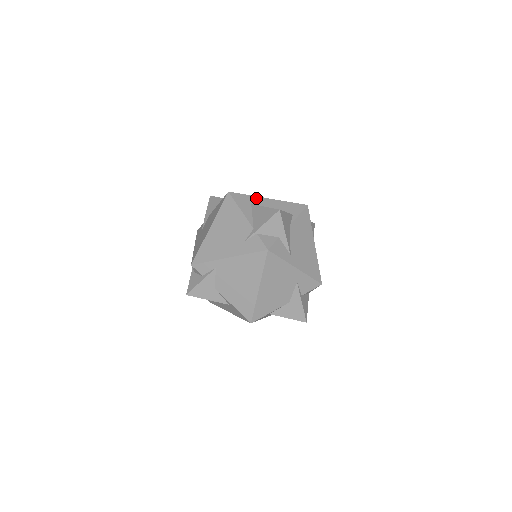
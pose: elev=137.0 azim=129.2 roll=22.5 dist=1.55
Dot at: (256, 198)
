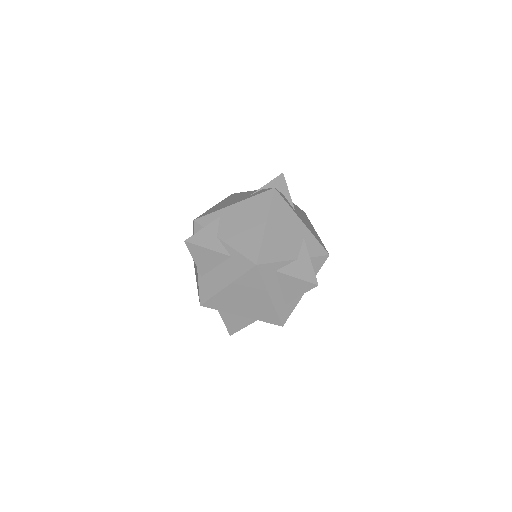
Dot at: occluded
